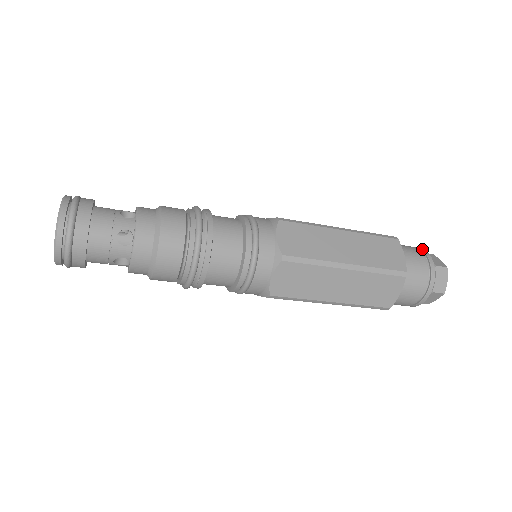
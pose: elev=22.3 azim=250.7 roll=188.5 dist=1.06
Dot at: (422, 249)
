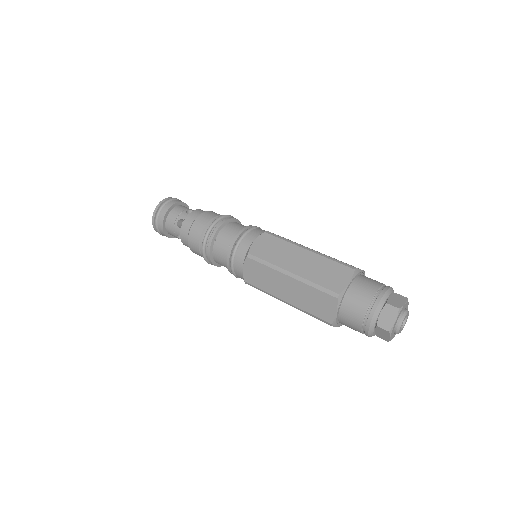
Dot at: (365, 331)
